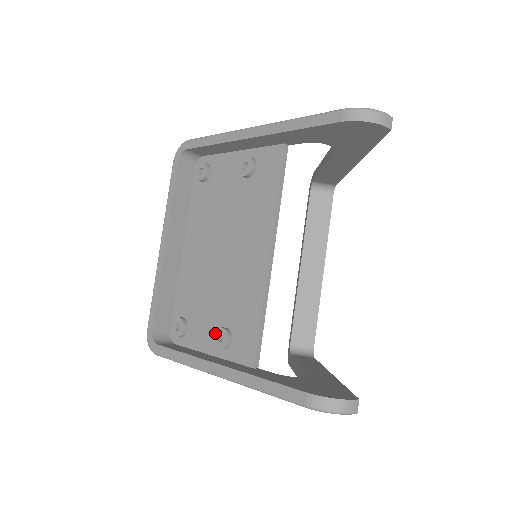
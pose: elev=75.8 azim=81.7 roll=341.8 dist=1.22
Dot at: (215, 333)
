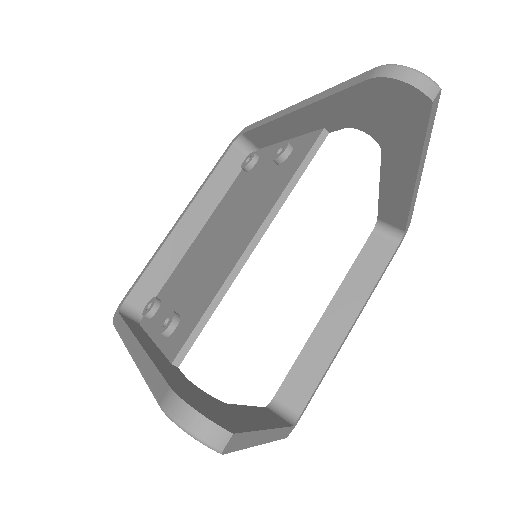
Dot at: (166, 316)
